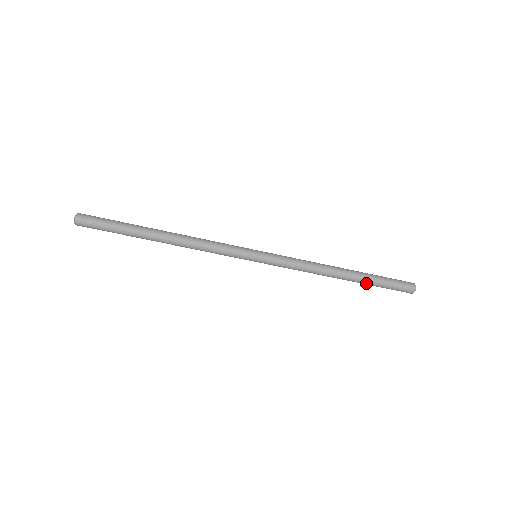
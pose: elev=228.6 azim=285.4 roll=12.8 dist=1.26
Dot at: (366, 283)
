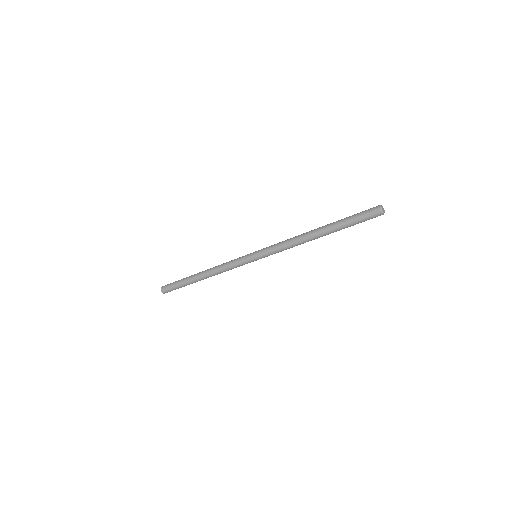
Dot at: (337, 229)
